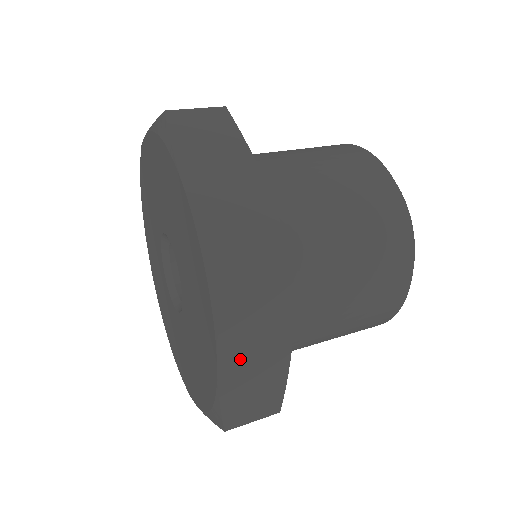
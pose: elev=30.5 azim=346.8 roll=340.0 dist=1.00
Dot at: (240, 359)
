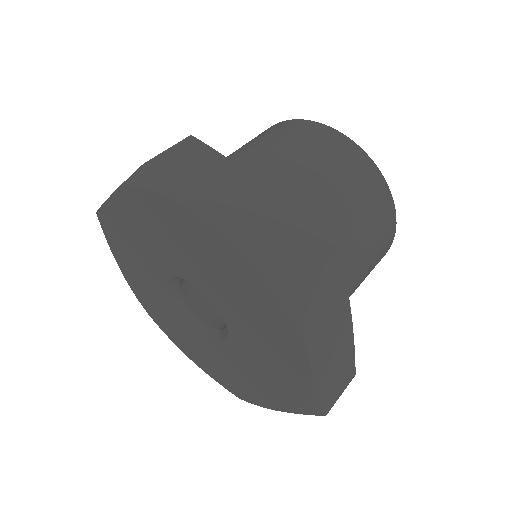
Dot at: (323, 349)
